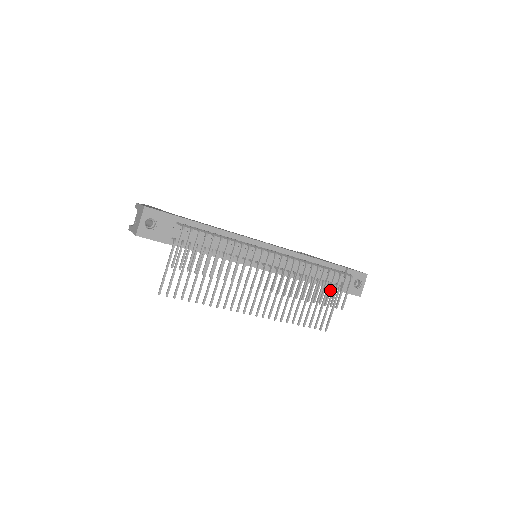
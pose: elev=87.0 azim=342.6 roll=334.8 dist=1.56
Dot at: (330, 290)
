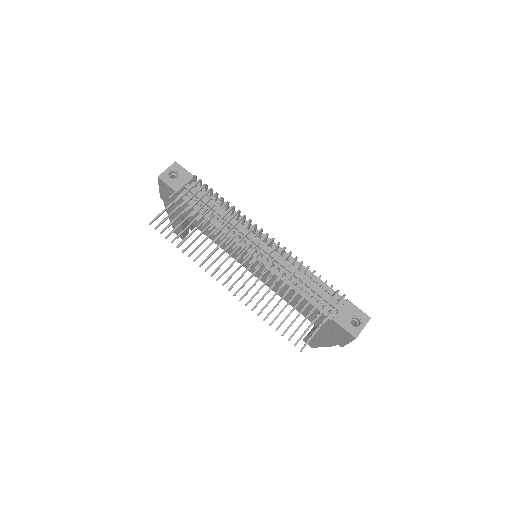
Dot at: (315, 295)
